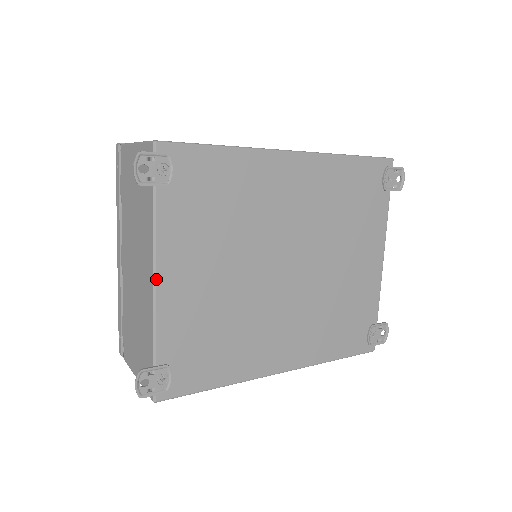
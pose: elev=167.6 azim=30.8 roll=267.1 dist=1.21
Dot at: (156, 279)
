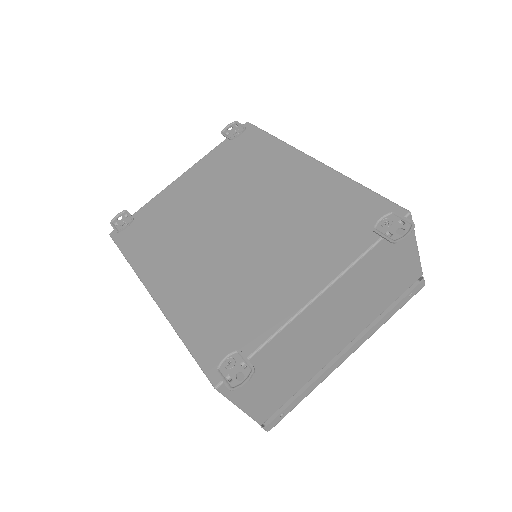
Dot at: (181, 176)
